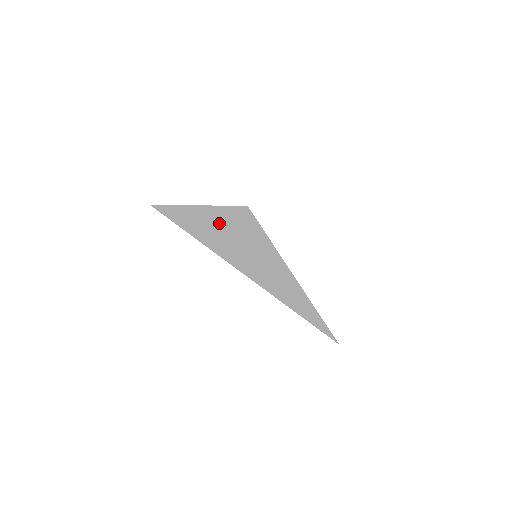
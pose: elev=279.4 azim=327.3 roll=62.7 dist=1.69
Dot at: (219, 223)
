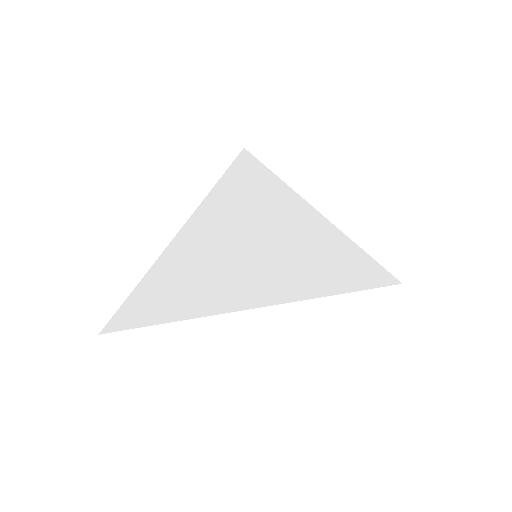
Dot at: (192, 257)
